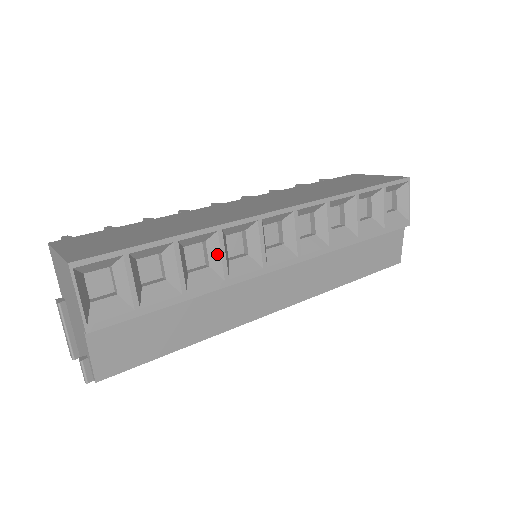
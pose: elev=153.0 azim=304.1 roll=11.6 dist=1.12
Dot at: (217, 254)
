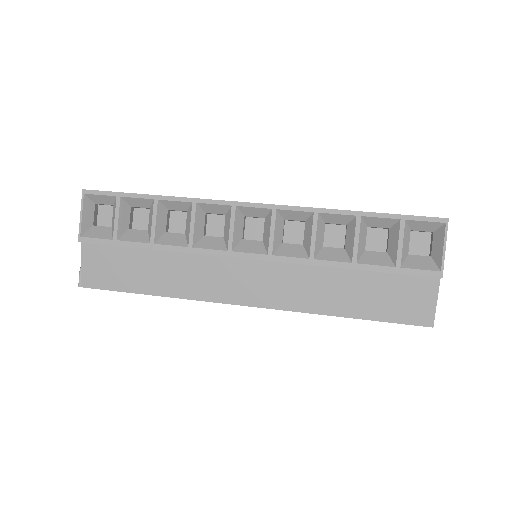
Dot at: (189, 223)
